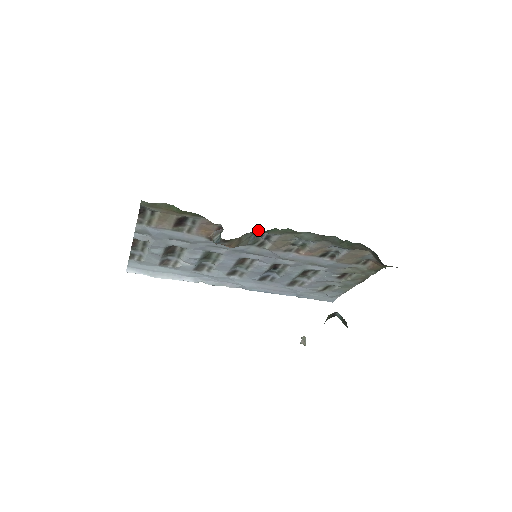
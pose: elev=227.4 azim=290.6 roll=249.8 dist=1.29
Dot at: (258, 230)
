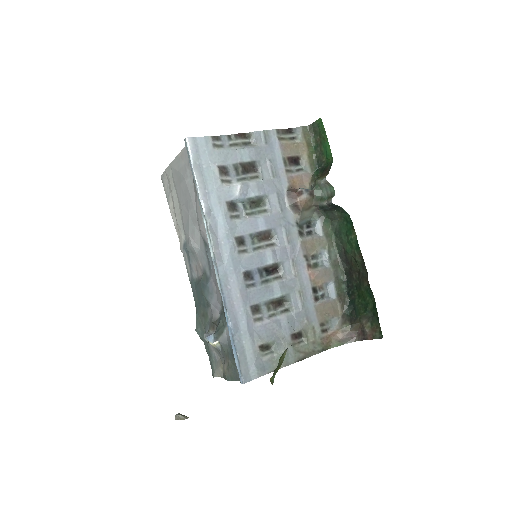
Dot at: (309, 223)
